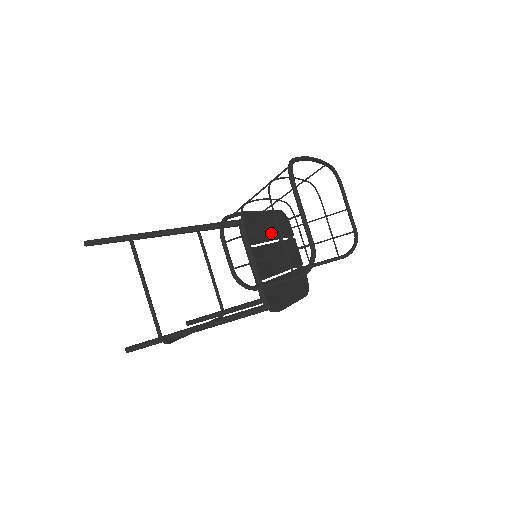
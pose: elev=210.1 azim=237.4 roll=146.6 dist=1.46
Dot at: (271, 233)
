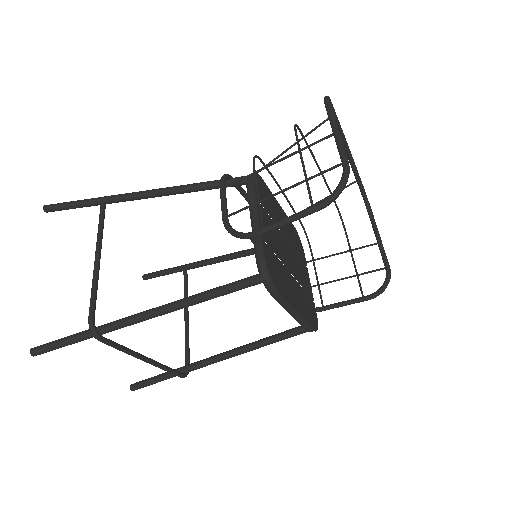
Dot at: occluded
